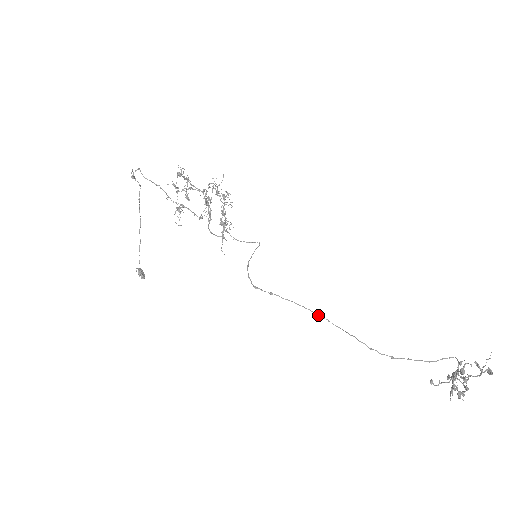
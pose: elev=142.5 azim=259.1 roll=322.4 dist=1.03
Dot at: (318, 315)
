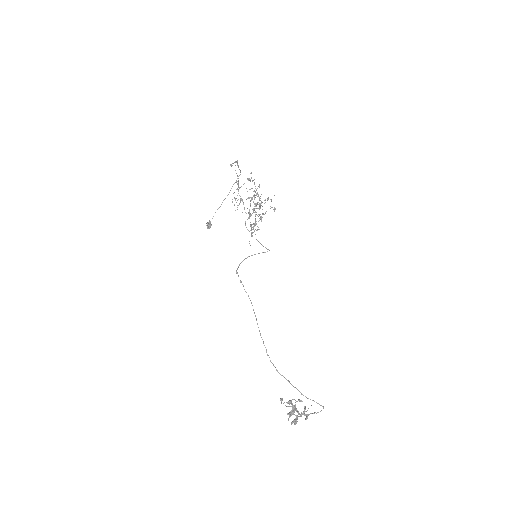
Dot at: (254, 312)
